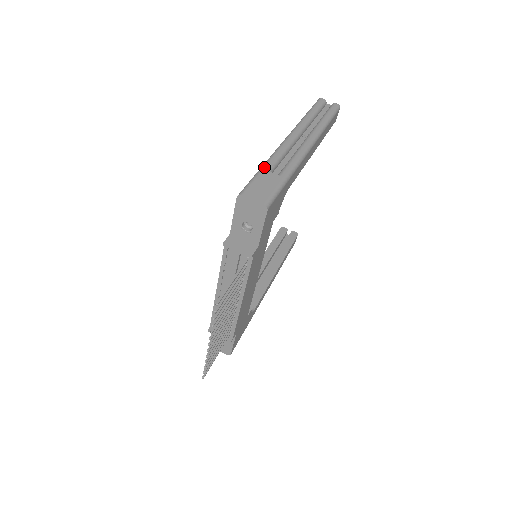
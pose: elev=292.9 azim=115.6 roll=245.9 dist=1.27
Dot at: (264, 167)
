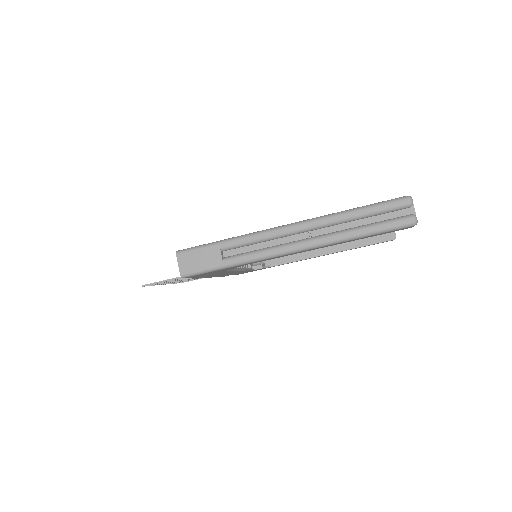
Dot at: (222, 243)
